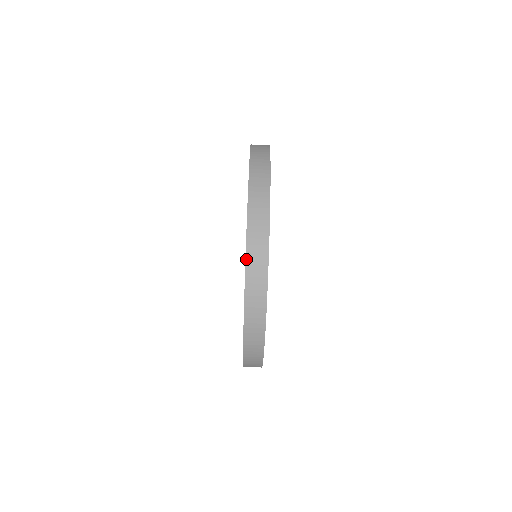
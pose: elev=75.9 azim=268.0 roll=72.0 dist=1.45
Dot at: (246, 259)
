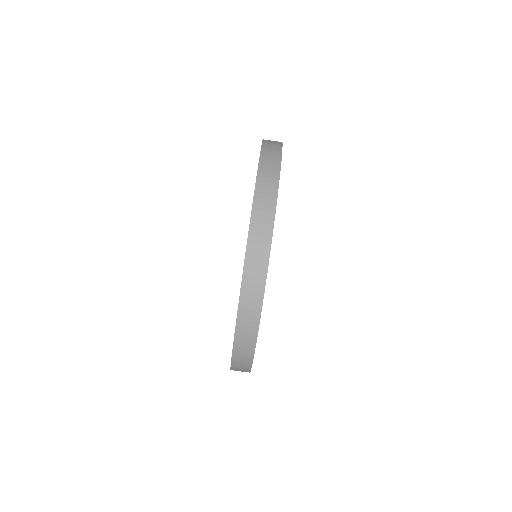
Dot at: (255, 193)
